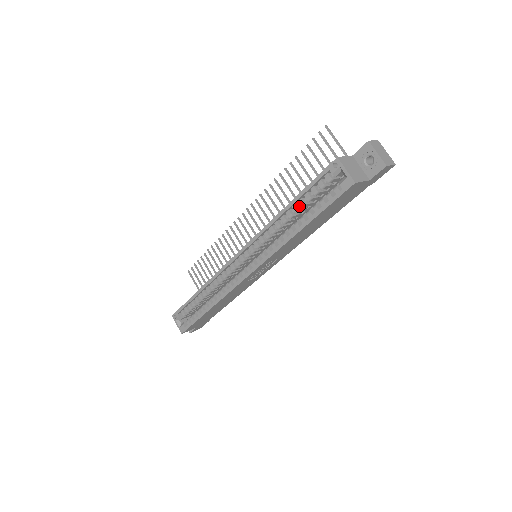
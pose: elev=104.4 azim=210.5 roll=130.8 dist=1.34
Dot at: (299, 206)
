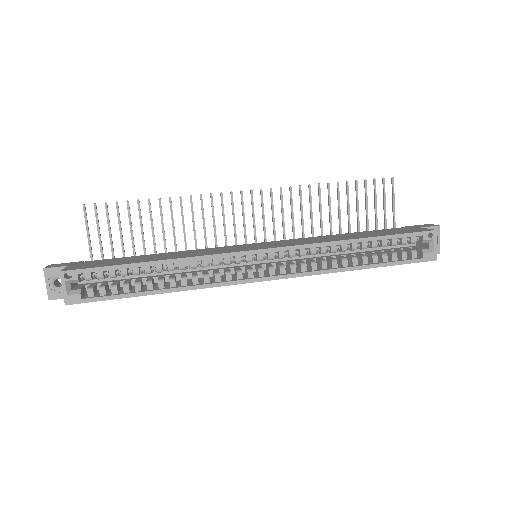
Dot at: (367, 244)
